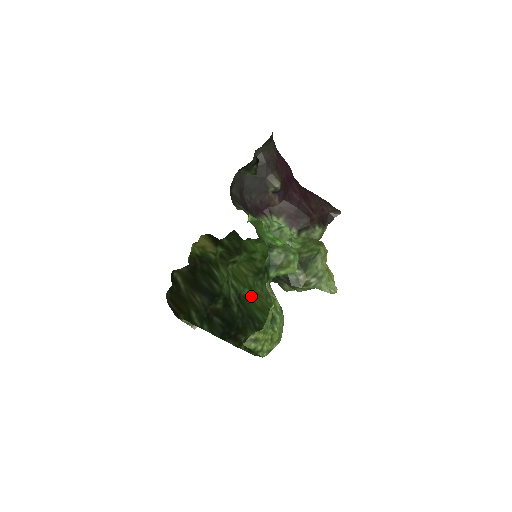
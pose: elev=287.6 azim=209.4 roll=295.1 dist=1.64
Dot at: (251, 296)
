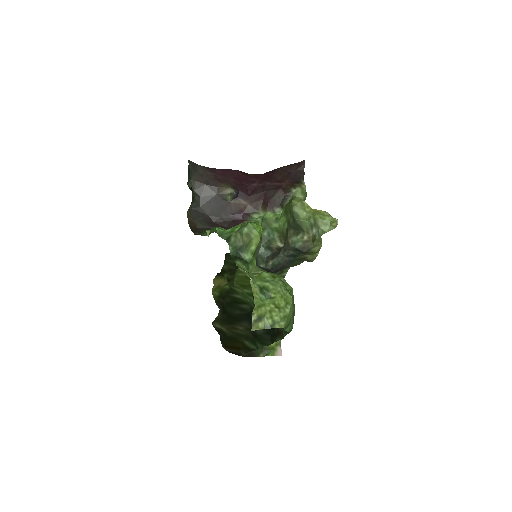
Dot at: occluded
